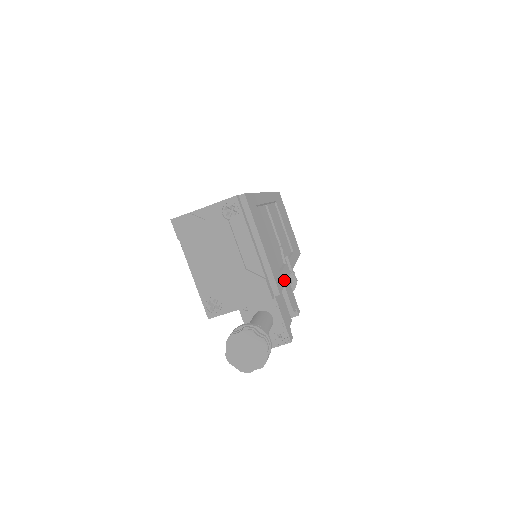
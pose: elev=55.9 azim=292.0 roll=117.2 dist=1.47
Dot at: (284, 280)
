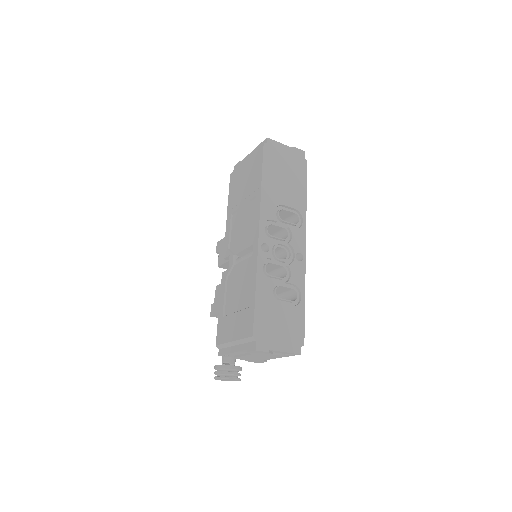
Dot at: occluded
